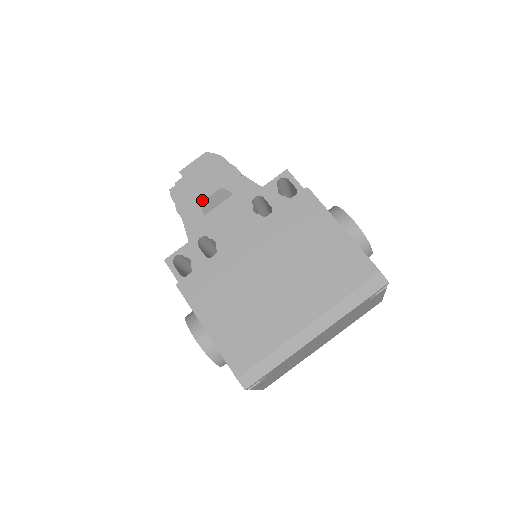
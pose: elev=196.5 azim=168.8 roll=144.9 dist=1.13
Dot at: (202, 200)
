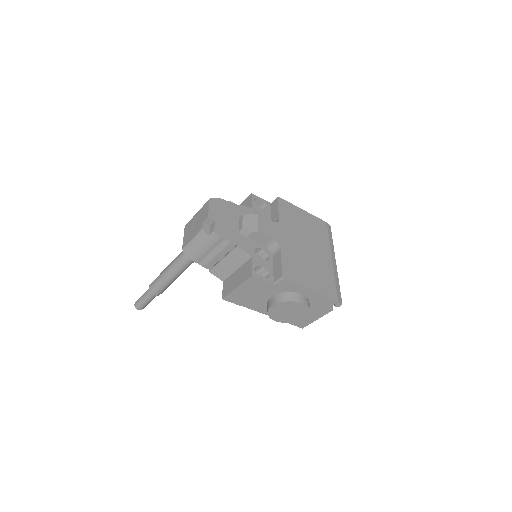
Dot at: (235, 229)
